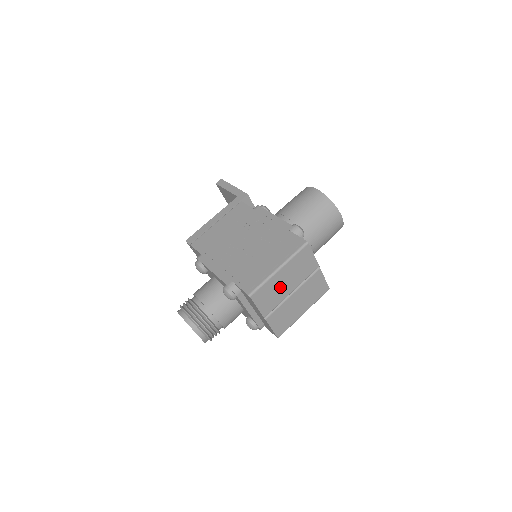
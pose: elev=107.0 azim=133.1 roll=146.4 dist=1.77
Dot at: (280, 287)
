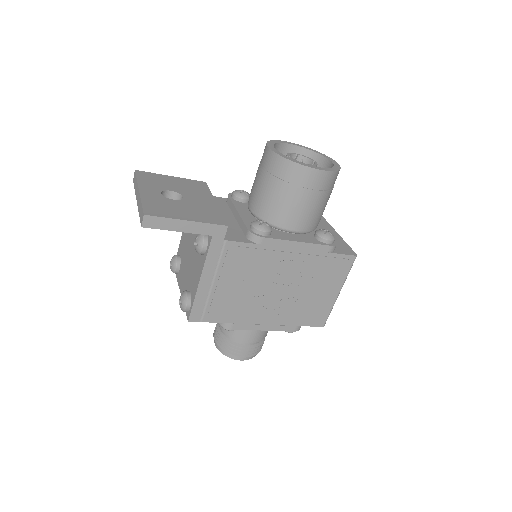
Dot at: occluded
